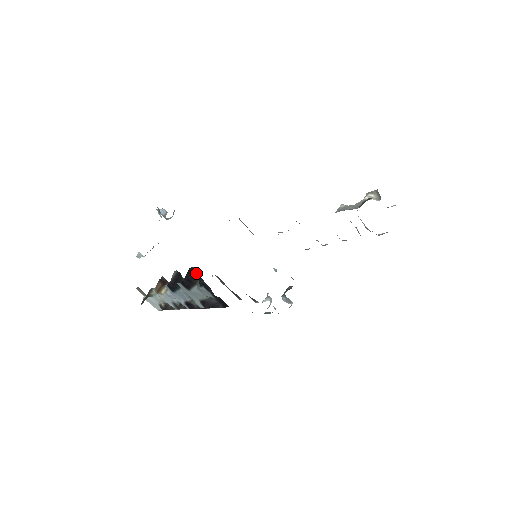
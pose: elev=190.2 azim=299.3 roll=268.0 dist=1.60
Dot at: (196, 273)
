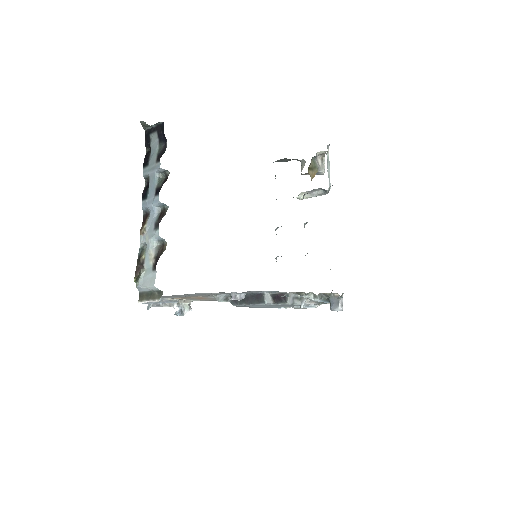
Dot at: (150, 151)
